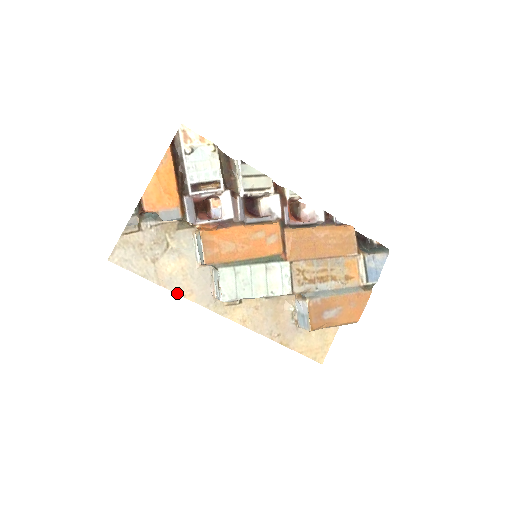
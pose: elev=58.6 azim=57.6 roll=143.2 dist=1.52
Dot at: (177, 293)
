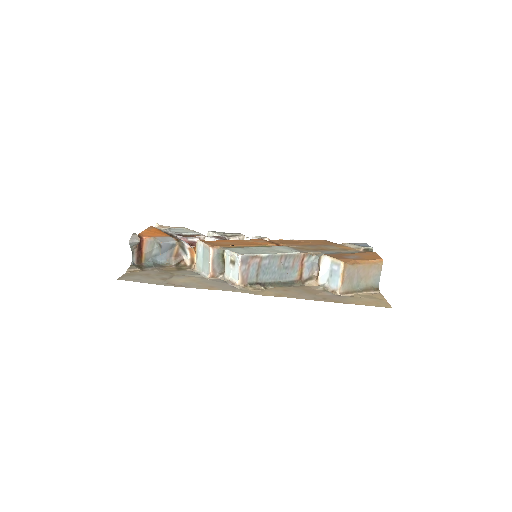
Dot at: (197, 288)
